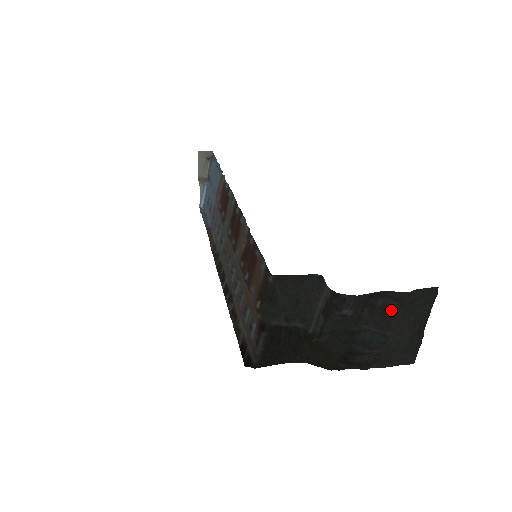
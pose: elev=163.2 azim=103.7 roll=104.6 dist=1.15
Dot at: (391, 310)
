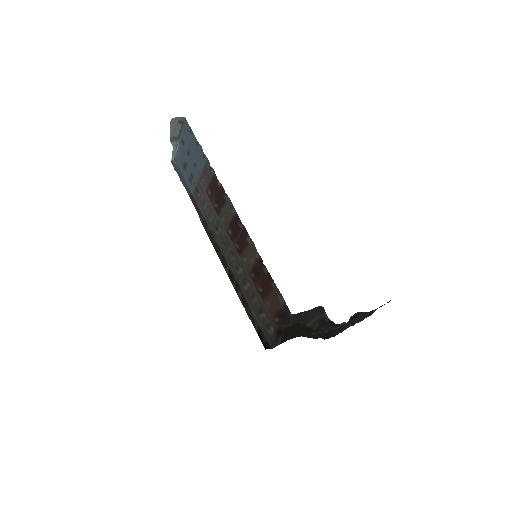
Dot at: (361, 315)
